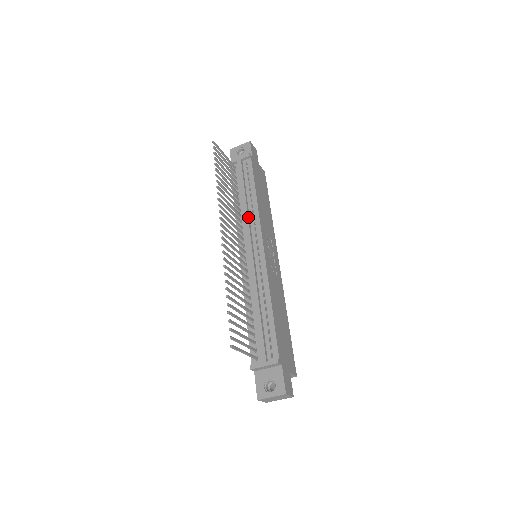
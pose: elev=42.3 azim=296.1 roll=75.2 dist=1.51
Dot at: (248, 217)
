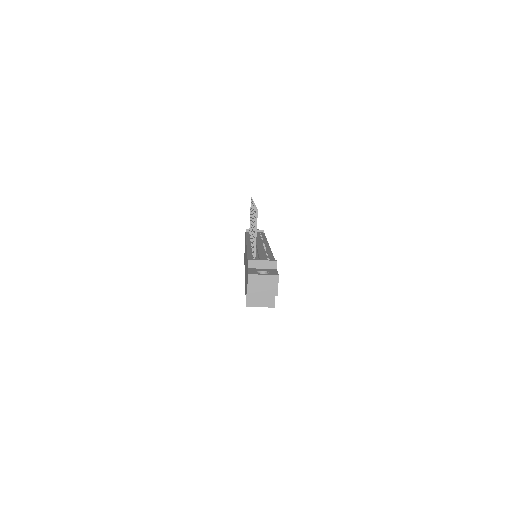
Dot at: occluded
